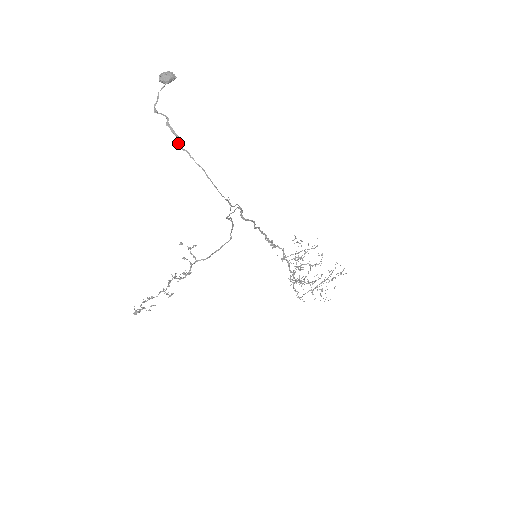
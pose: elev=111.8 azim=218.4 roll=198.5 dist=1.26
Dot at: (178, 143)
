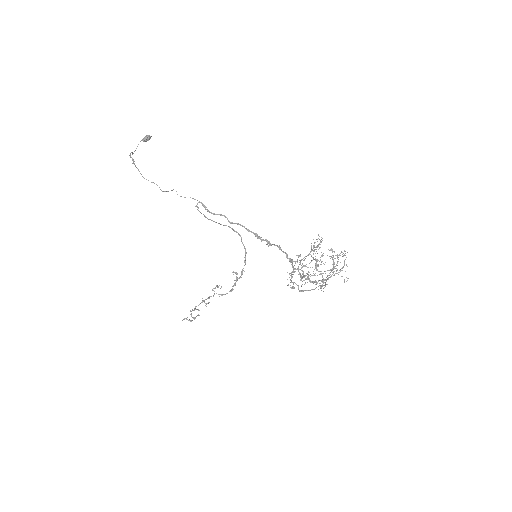
Dot at: (133, 162)
